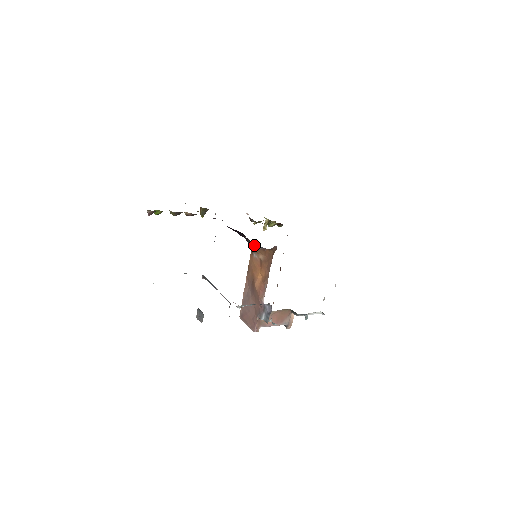
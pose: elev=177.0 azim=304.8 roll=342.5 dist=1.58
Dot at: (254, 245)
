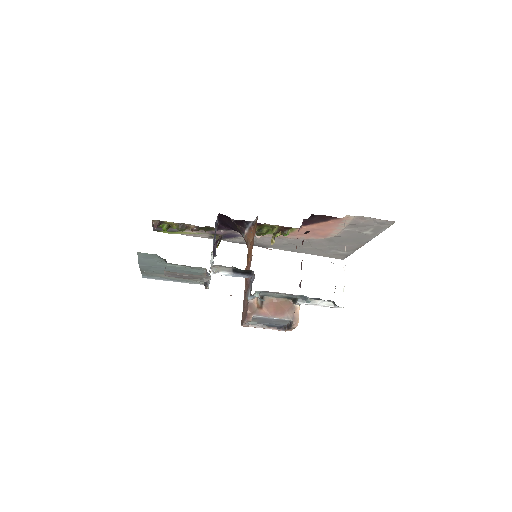
Dot at: (244, 231)
